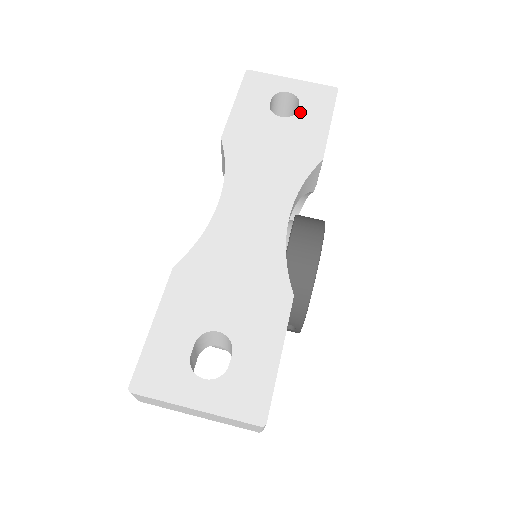
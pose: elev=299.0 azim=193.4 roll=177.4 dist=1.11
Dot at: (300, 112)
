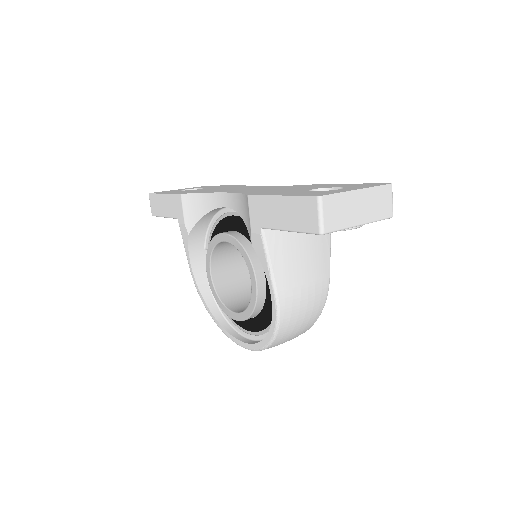
Dot at: occluded
